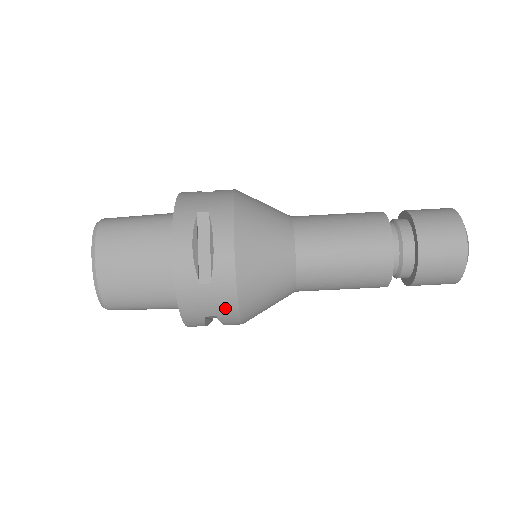
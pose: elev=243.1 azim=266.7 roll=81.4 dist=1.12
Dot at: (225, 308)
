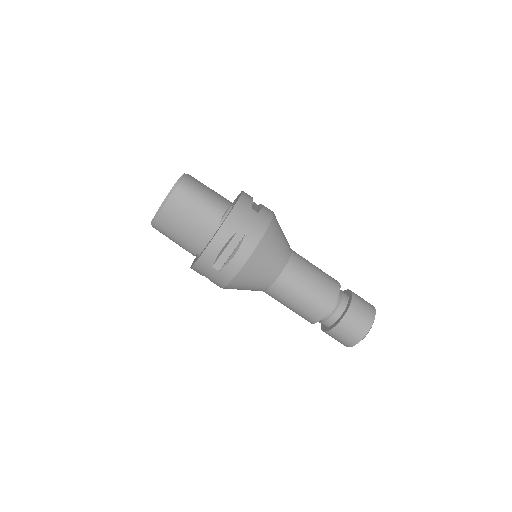
Dot at: (217, 282)
